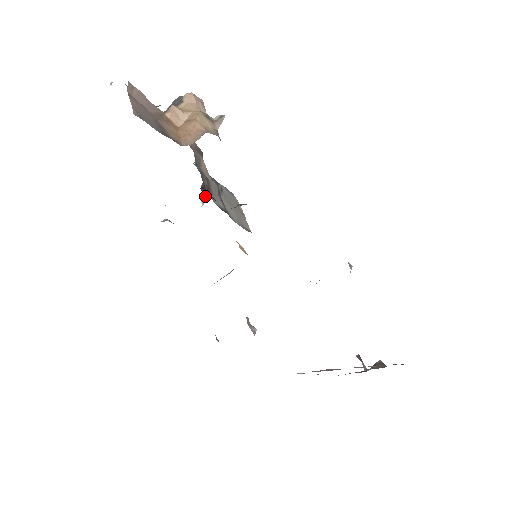
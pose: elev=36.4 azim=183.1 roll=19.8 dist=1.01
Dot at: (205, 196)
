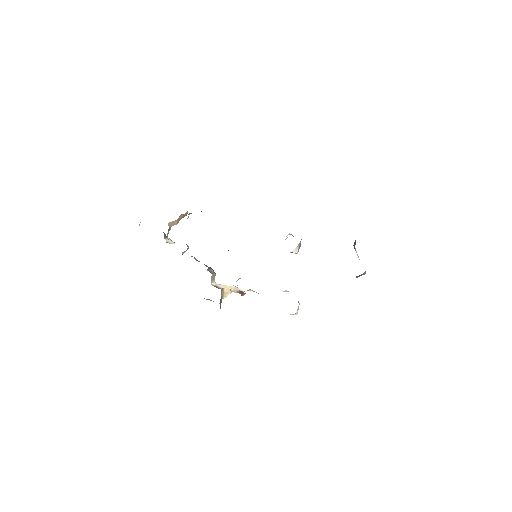
Dot at: (213, 279)
